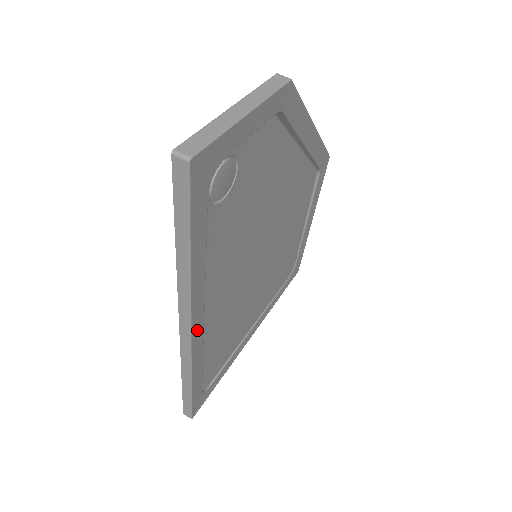
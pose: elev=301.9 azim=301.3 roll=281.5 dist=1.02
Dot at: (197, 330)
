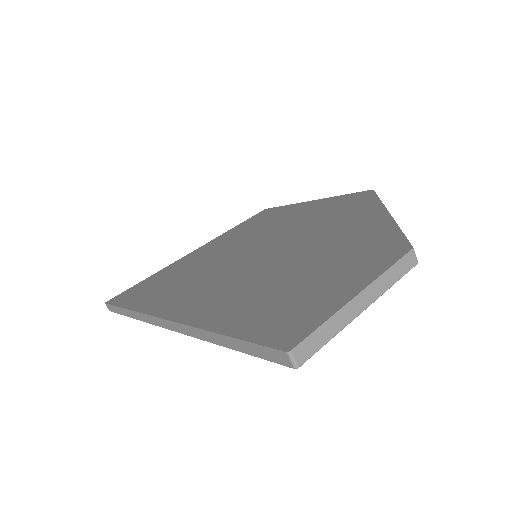
Dot at: occluded
